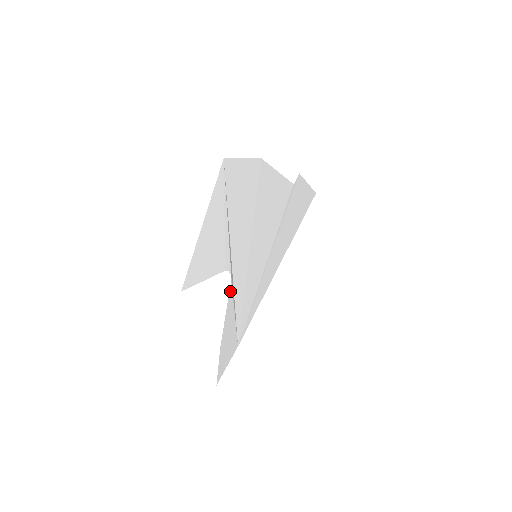
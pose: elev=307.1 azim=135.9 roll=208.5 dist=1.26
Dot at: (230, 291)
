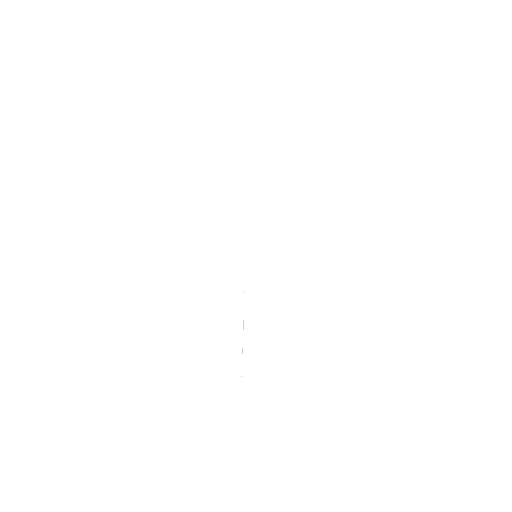
Dot at: occluded
